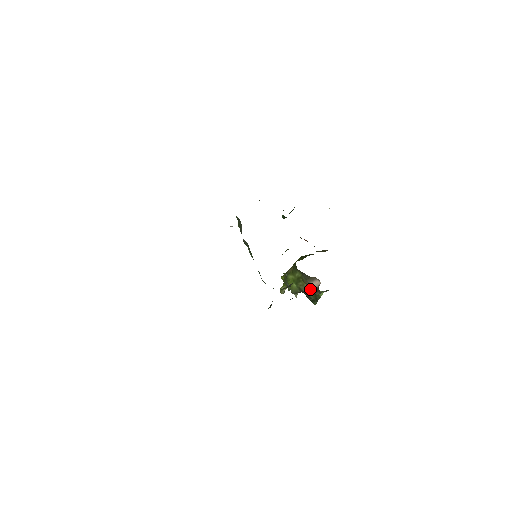
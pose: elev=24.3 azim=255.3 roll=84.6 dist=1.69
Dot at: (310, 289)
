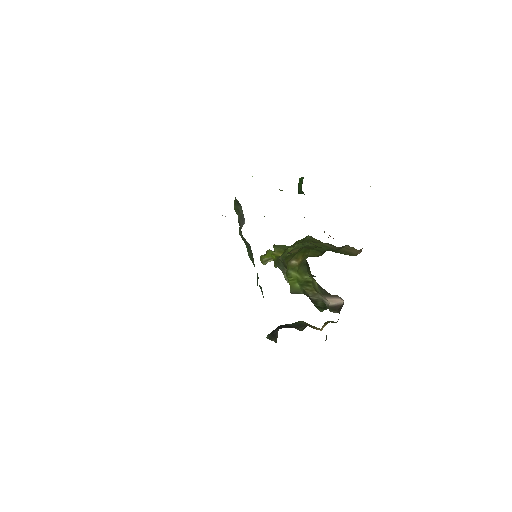
Dot at: (322, 299)
